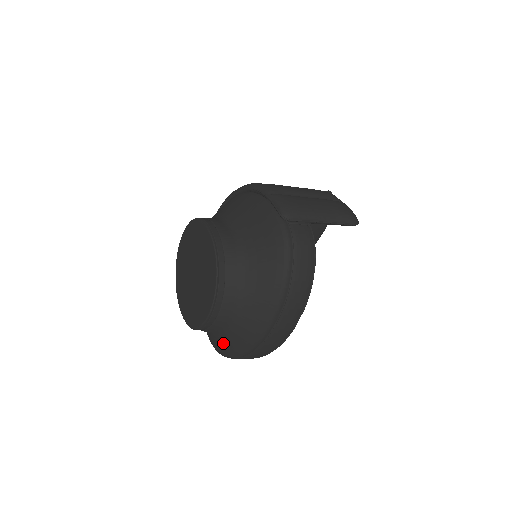
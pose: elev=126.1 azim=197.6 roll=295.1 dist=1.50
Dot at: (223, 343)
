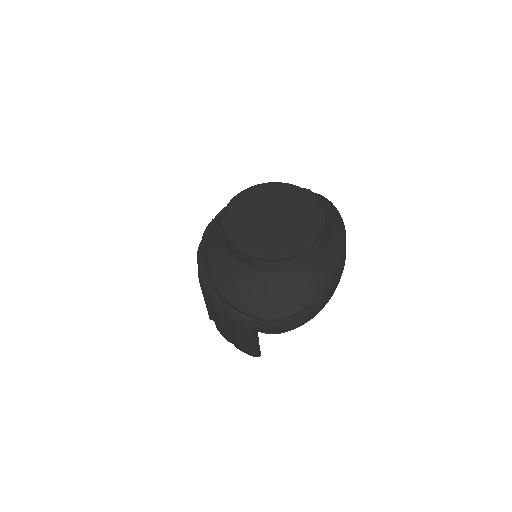
Dot at: (313, 276)
